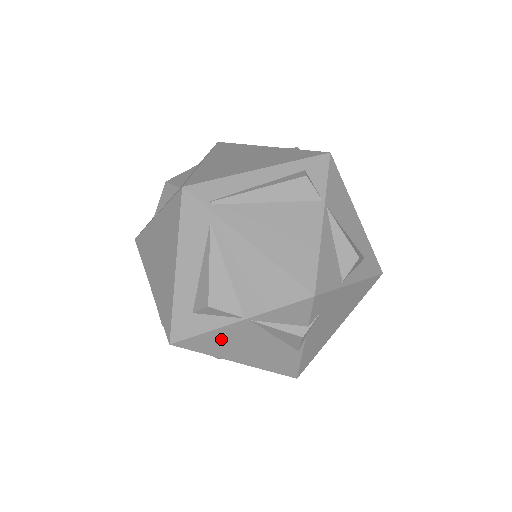
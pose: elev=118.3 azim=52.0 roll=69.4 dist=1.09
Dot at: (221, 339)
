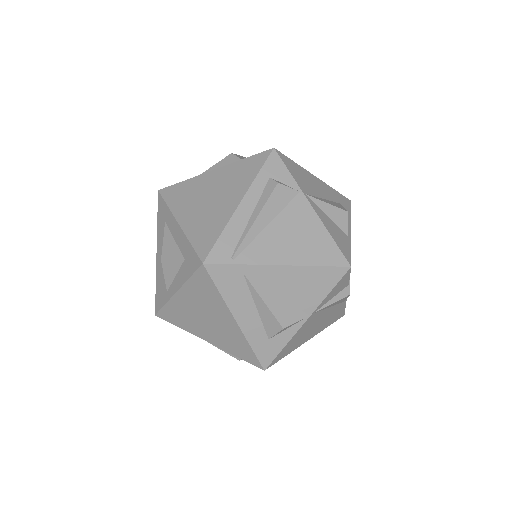
Dot at: (296, 338)
